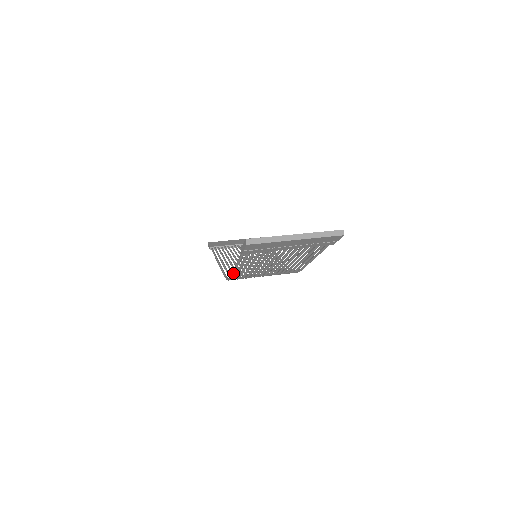
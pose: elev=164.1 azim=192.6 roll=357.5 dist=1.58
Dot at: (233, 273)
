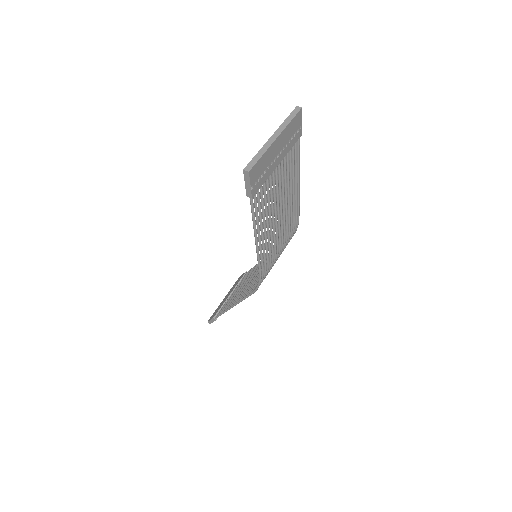
Dot at: (259, 257)
